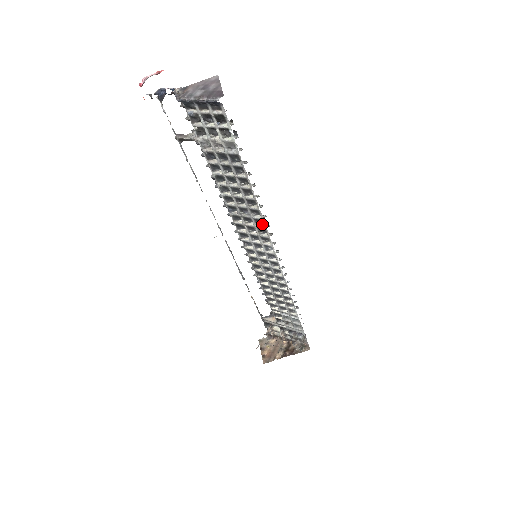
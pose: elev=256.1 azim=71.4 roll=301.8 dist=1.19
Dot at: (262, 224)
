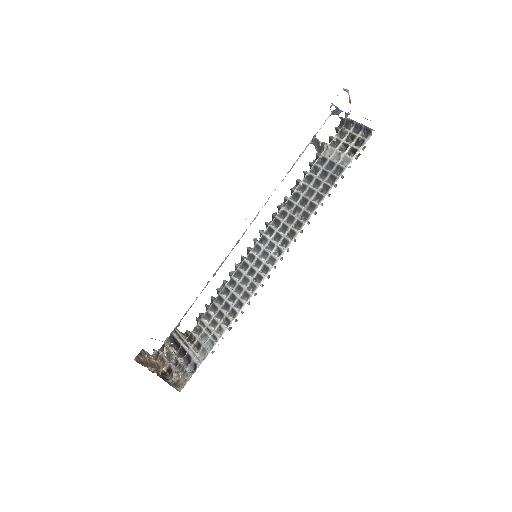
Dot at: (297, 230)
